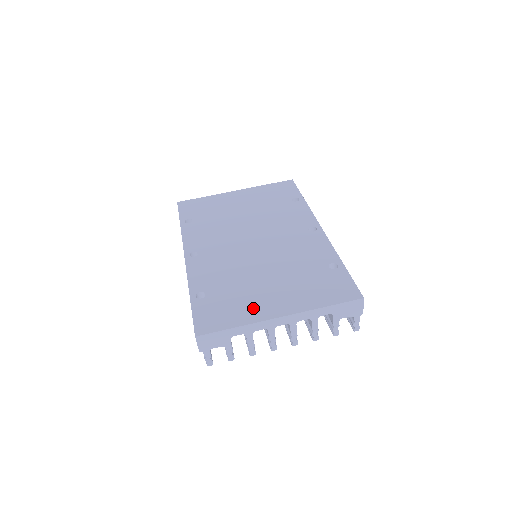
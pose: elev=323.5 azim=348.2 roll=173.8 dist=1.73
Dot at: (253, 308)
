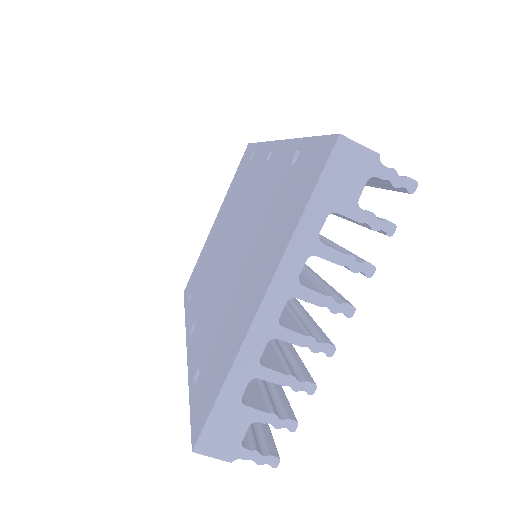
Dot at: (235, 329)
